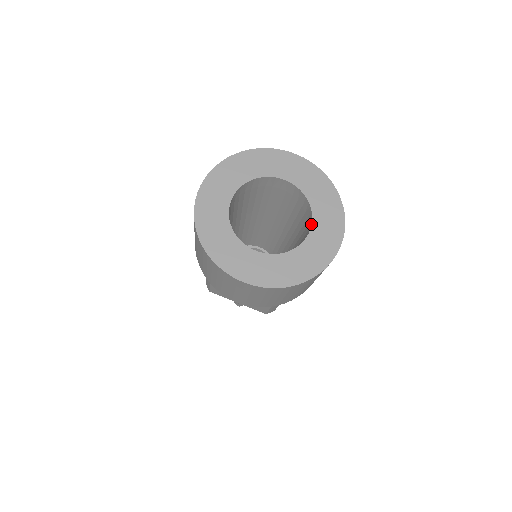
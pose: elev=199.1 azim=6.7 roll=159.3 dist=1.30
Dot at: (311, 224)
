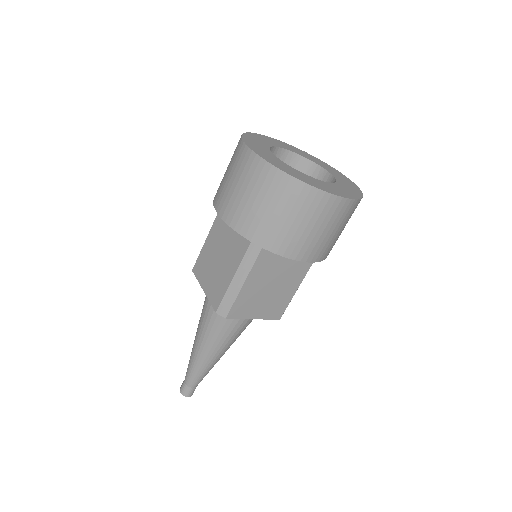
Dot at: (325, 170)
